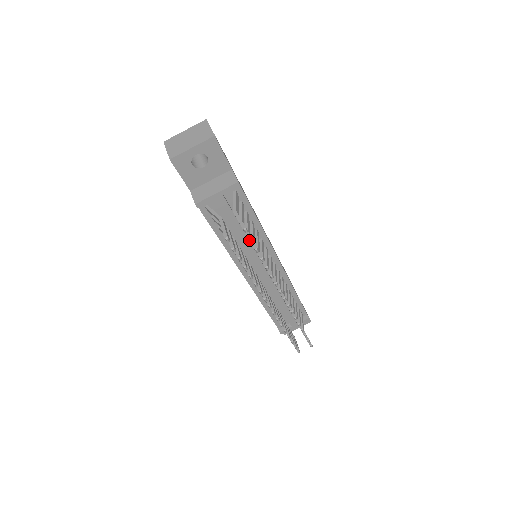
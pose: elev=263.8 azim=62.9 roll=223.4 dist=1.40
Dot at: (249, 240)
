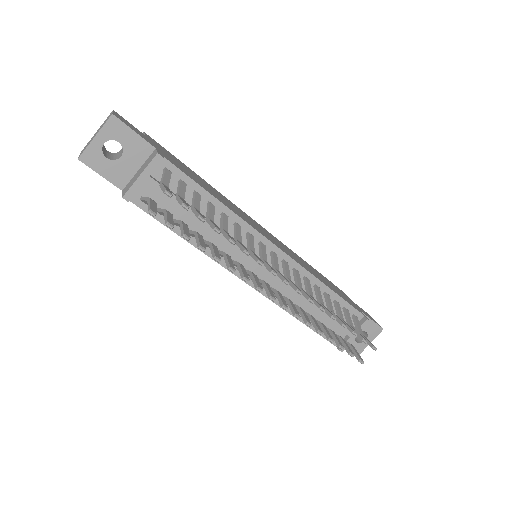
Dot at: occluded
